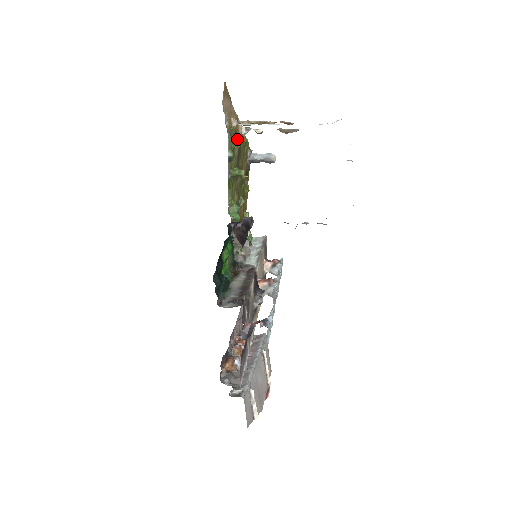
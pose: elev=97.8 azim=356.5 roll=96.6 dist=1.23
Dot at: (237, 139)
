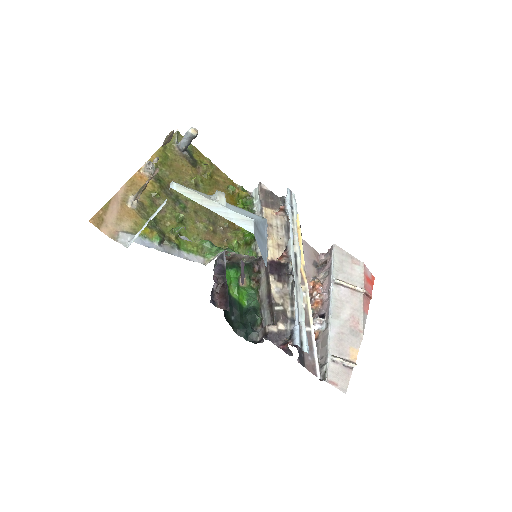
Dot at: (150, 202)
